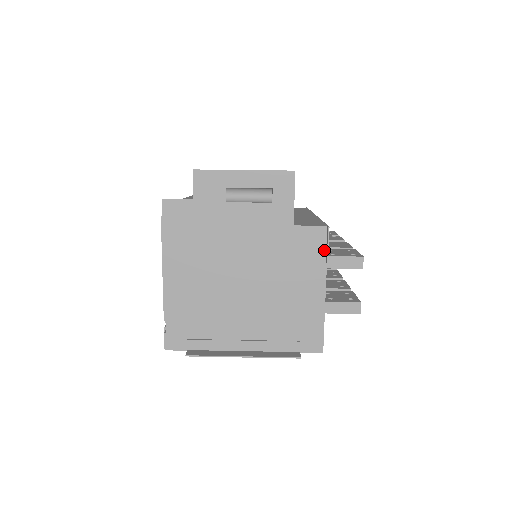
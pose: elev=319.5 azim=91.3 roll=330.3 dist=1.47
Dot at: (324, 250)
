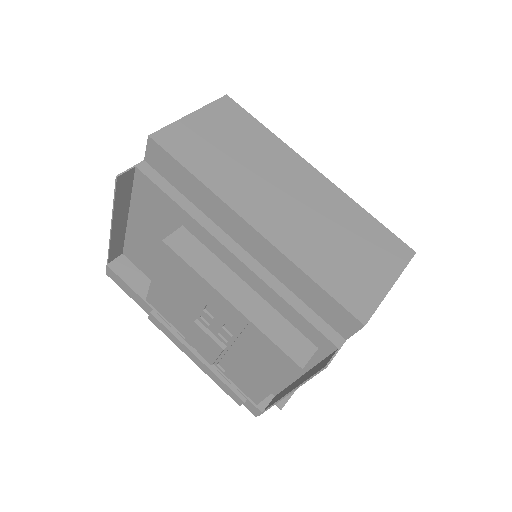
Dot at: occluded
